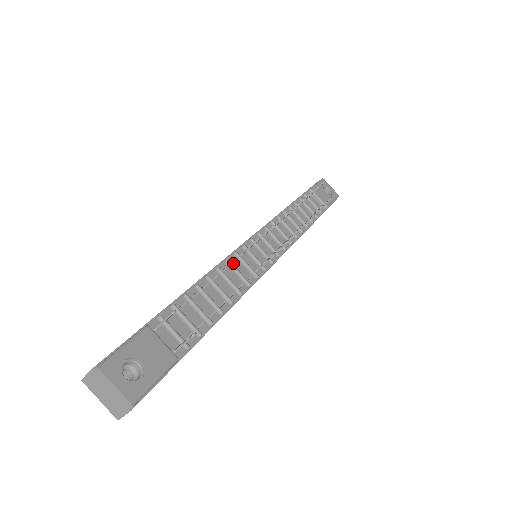
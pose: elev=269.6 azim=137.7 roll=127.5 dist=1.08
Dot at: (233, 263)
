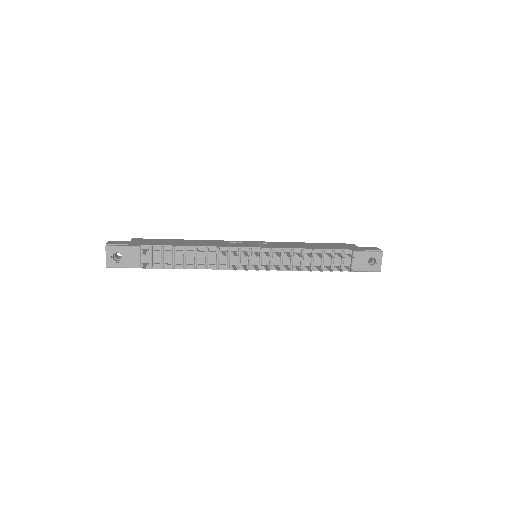
Dot at: occluded
